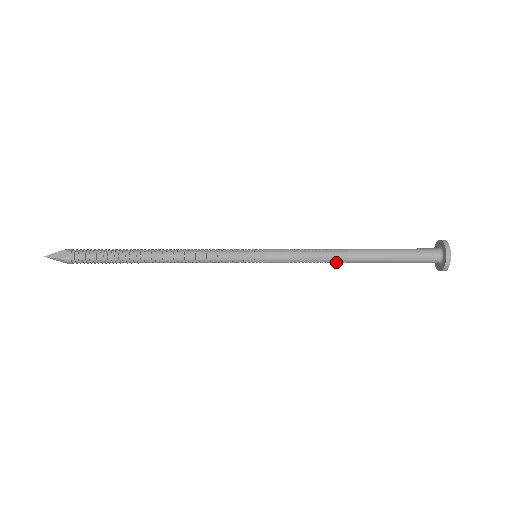
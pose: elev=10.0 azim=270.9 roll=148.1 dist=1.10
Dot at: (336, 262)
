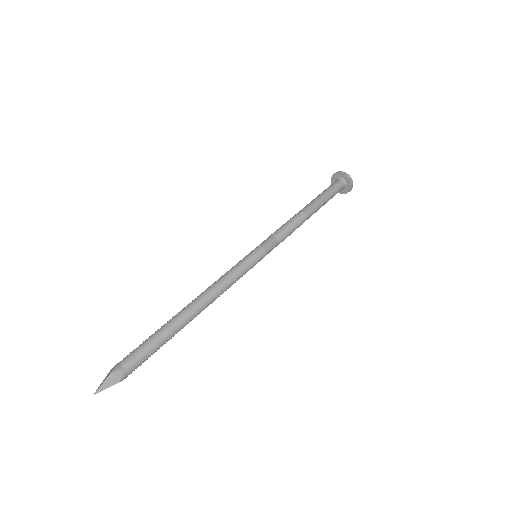
Dot at: occluded
